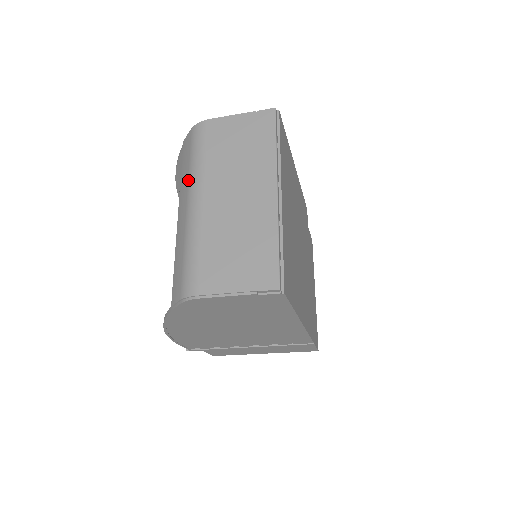
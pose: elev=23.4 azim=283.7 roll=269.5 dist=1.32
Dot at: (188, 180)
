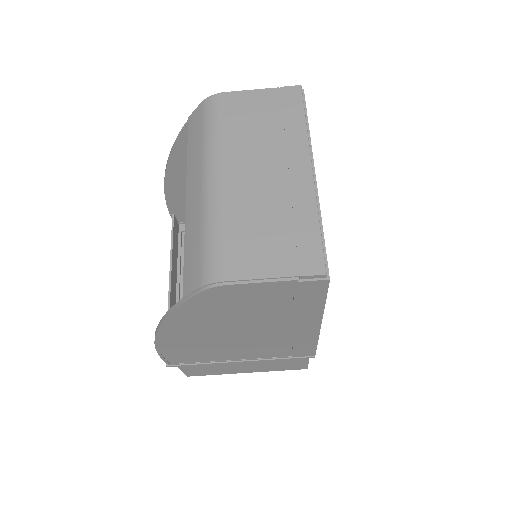
Dot at: (202, 155)
